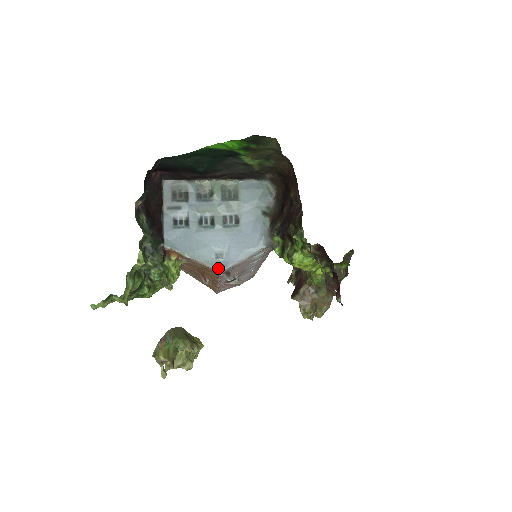
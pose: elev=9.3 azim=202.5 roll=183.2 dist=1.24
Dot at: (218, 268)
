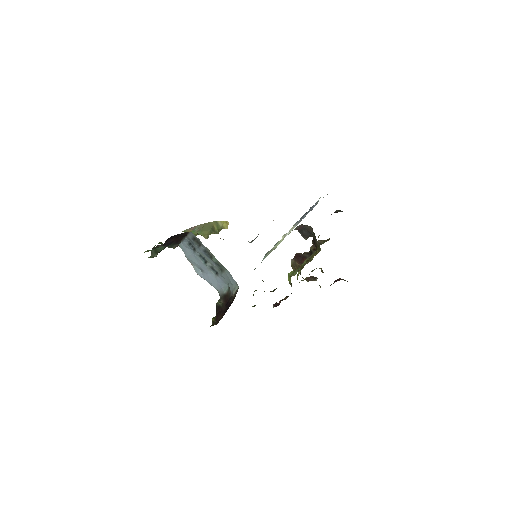
Dot at: (197, 272)
